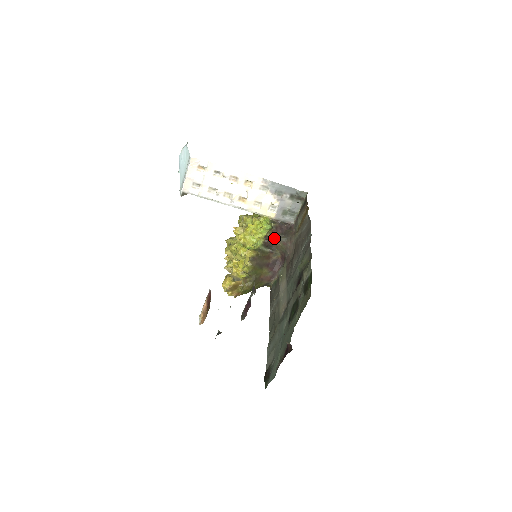
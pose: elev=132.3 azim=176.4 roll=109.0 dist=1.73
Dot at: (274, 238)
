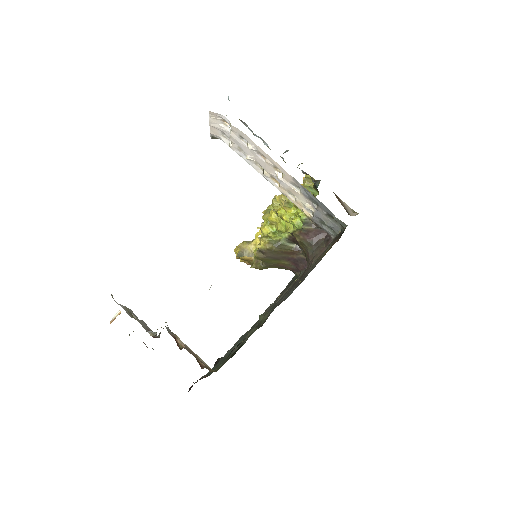
Dot at: (300, 241)
